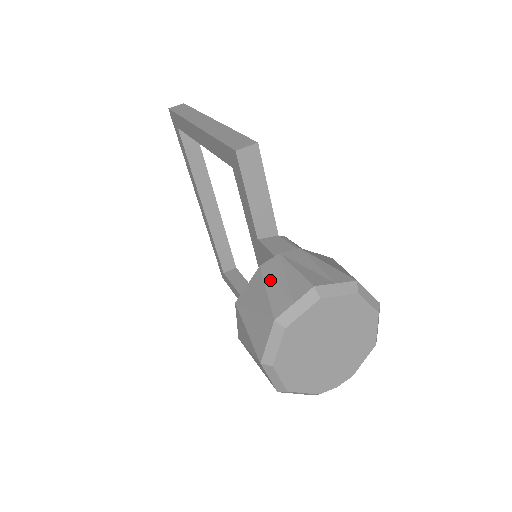
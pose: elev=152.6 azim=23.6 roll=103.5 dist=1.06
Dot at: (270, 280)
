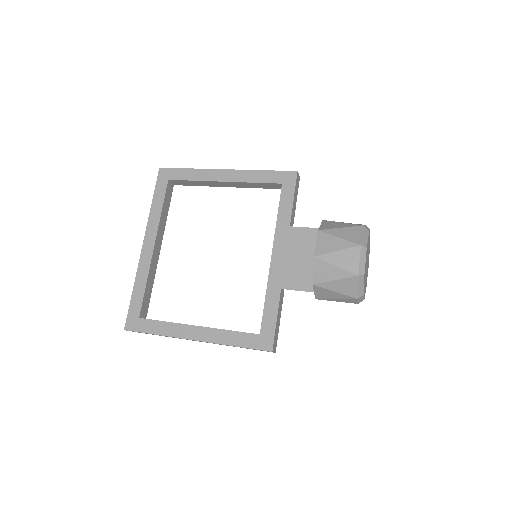
Dot at: (338, 222)
